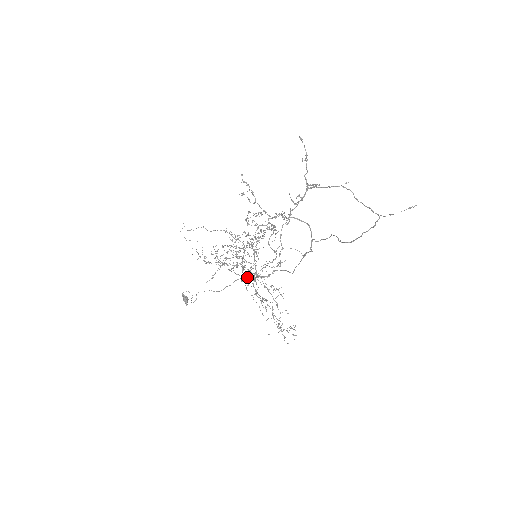
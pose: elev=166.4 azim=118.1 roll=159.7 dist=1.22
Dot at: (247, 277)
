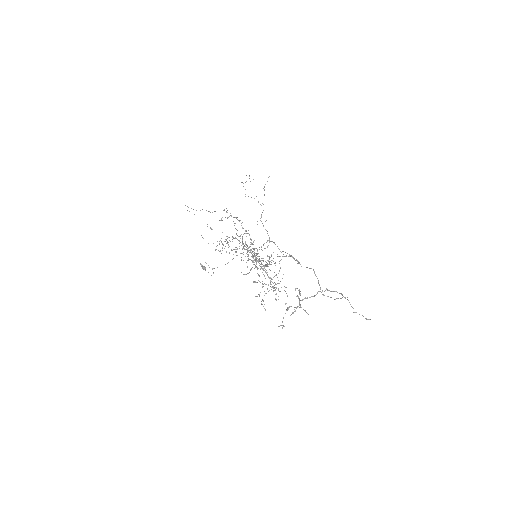
Dot at: occluded
